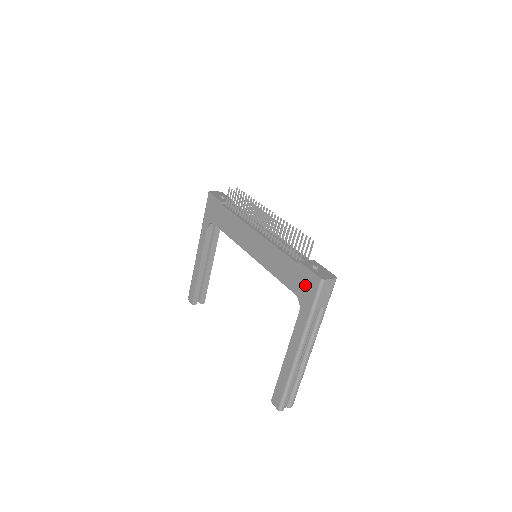
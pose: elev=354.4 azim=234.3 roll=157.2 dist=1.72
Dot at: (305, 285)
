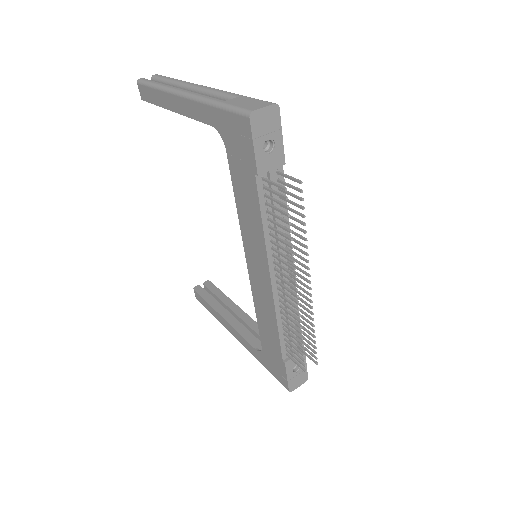
Dot at: (274, 366)
